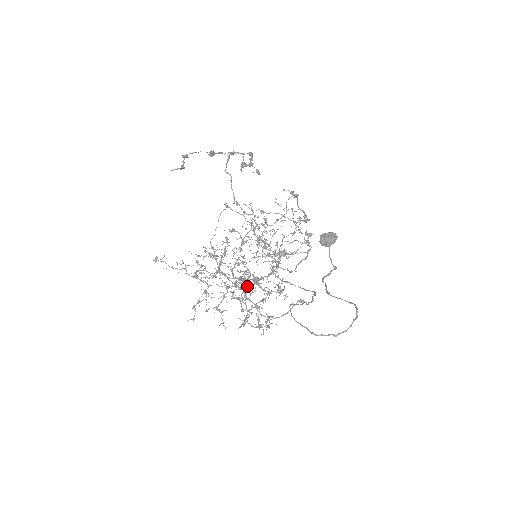
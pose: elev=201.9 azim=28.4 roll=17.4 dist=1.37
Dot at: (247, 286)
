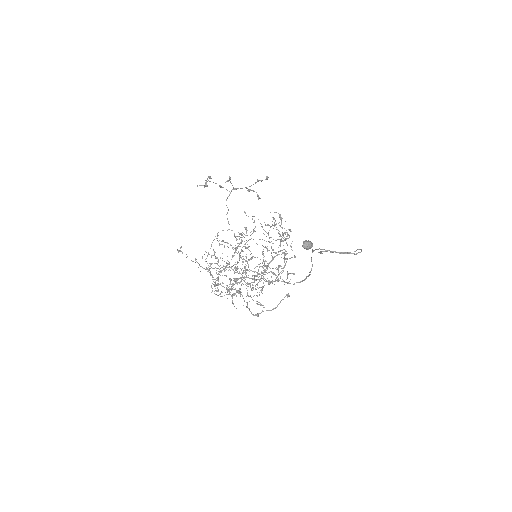
Dot at: occluded
